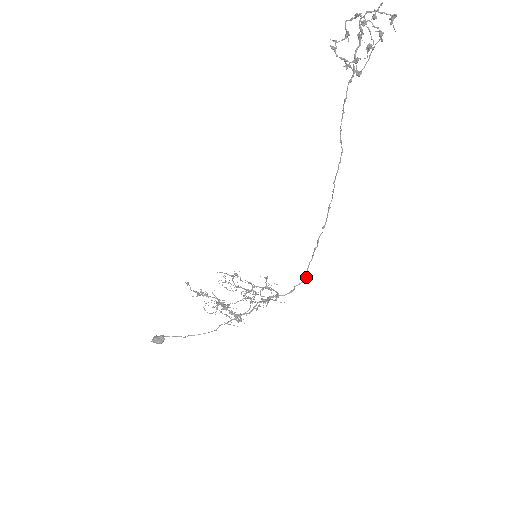
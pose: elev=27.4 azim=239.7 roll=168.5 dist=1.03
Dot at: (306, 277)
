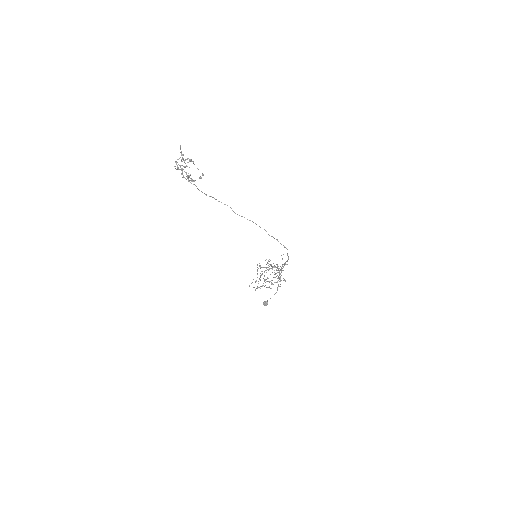
Dot at: (287, 249)
